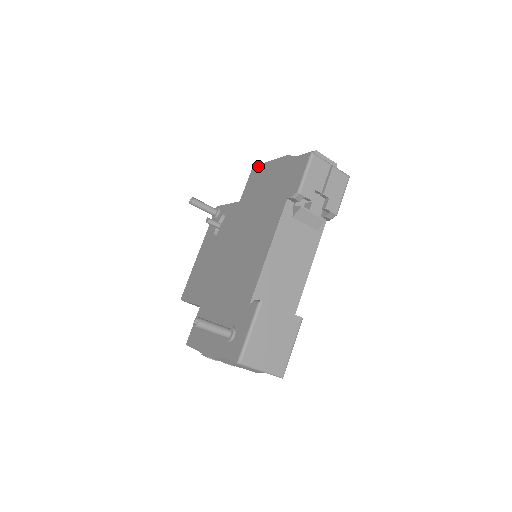
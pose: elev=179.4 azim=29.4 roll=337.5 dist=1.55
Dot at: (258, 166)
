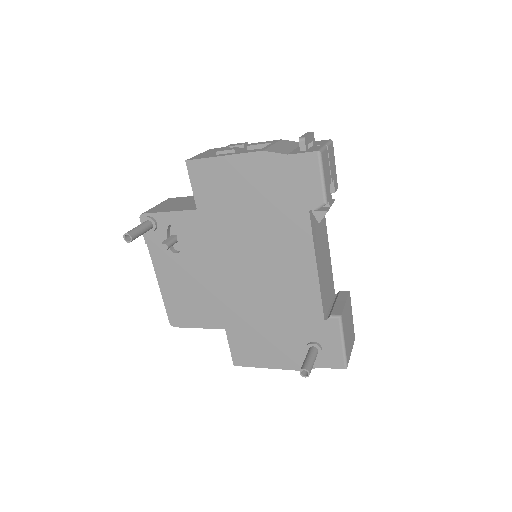
Dot at: (201, 161)
